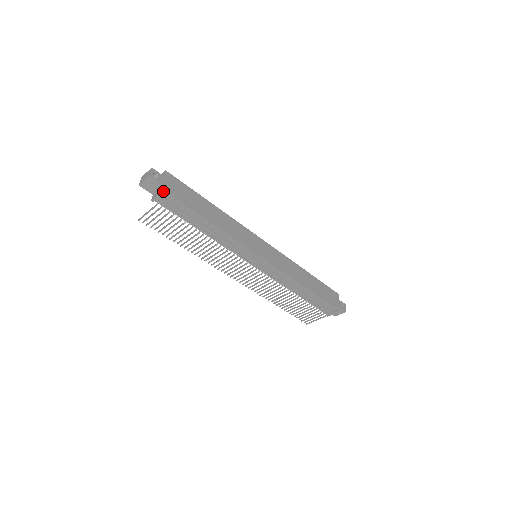
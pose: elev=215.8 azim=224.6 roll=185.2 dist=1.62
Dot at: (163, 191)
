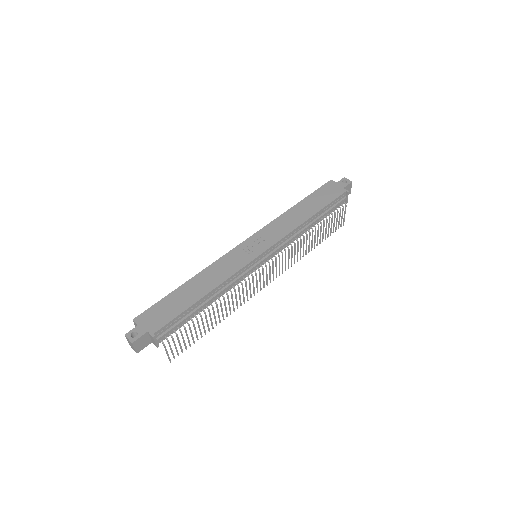
Dot at: (153, 335)
